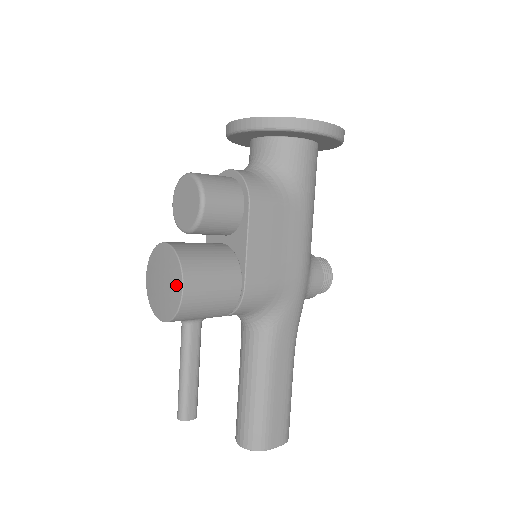
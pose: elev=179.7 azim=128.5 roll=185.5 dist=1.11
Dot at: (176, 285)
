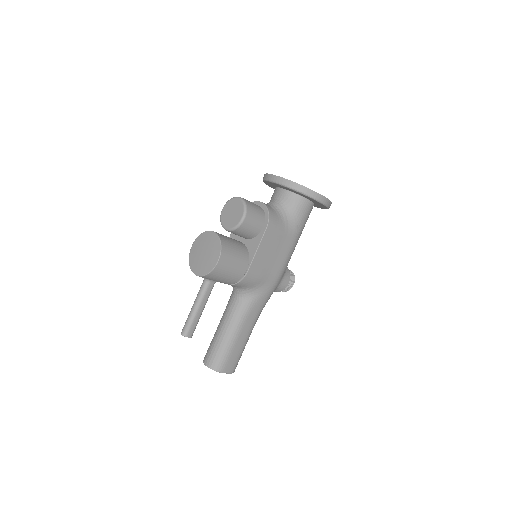
Dot at: (214, 258)
